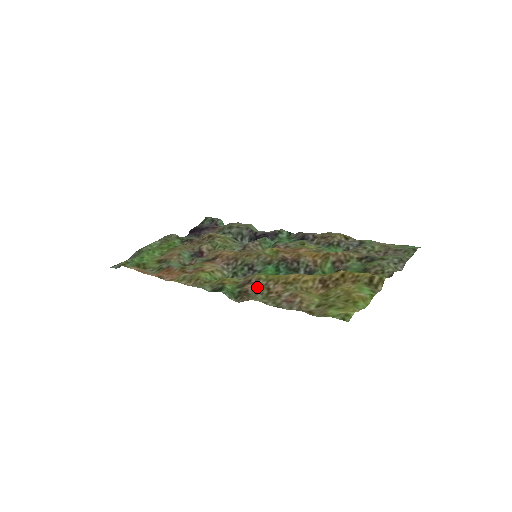
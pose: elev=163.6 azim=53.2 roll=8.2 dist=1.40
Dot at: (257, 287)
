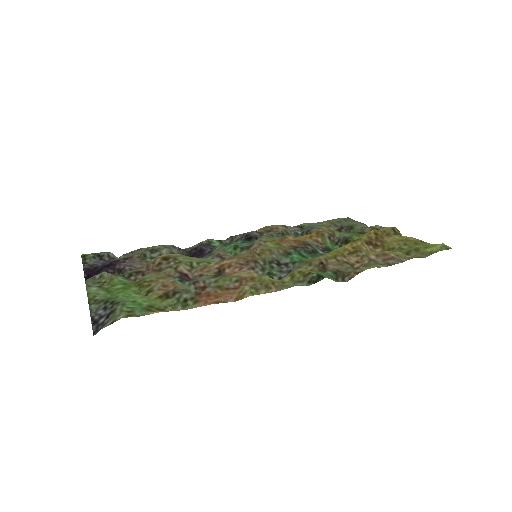
Dot at: (337, 265)
